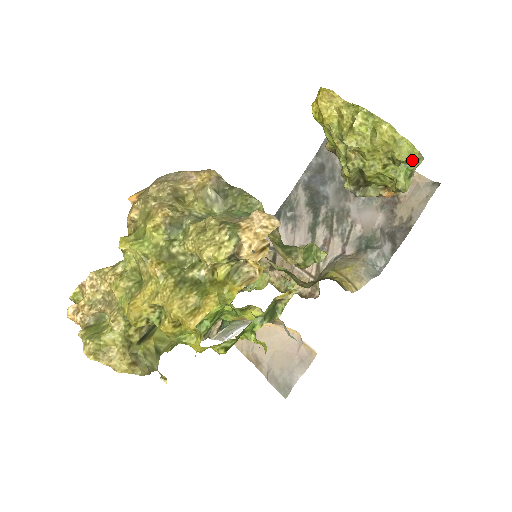
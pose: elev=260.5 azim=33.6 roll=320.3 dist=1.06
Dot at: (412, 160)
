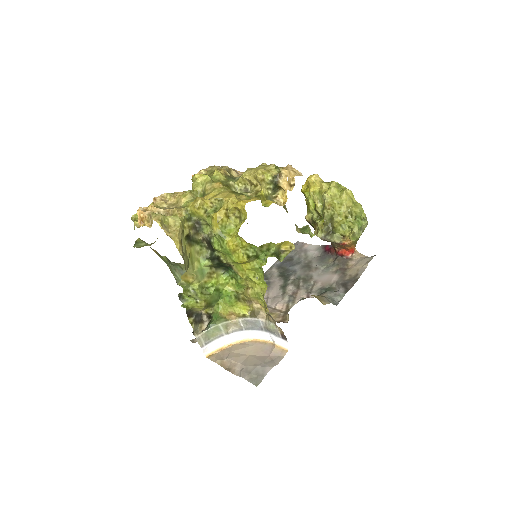
Dot at: (362, 218)
